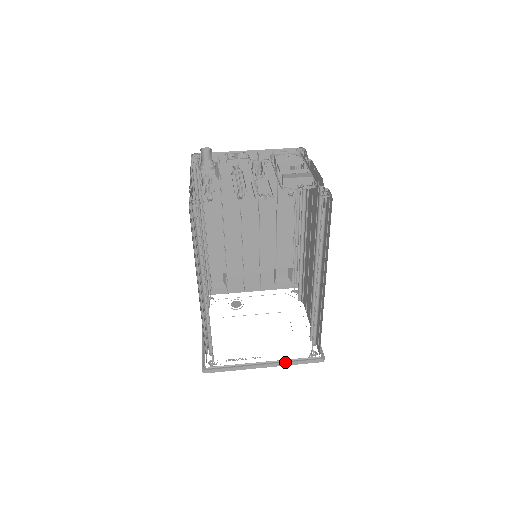
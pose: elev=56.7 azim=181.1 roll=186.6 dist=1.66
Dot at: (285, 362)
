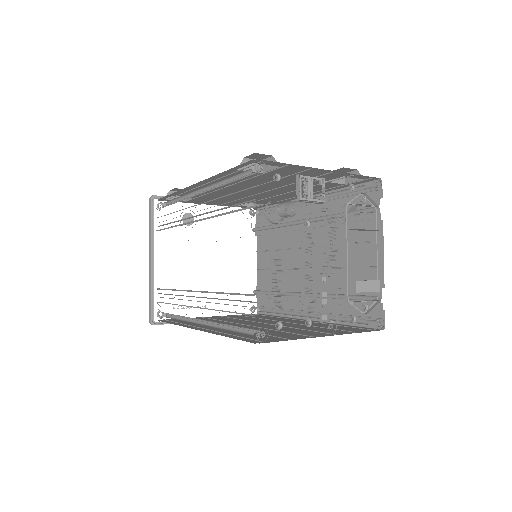
Dot at: occluded
